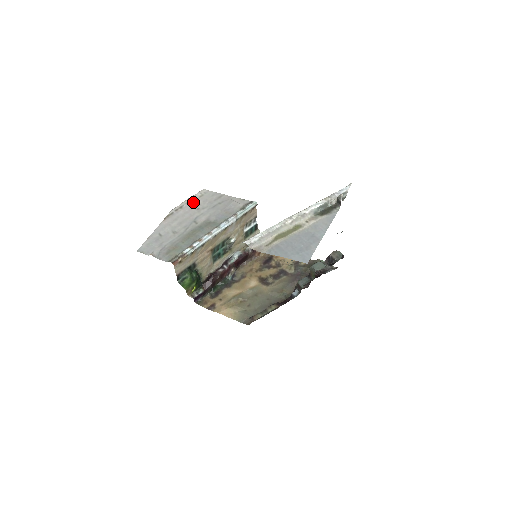
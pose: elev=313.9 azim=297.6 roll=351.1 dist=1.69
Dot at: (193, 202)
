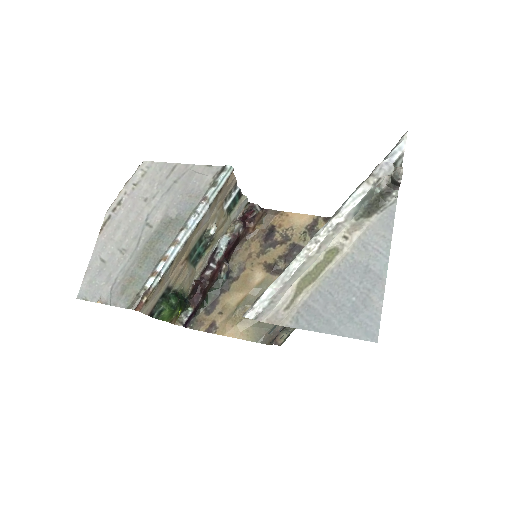
Dot at: (134, 189)
